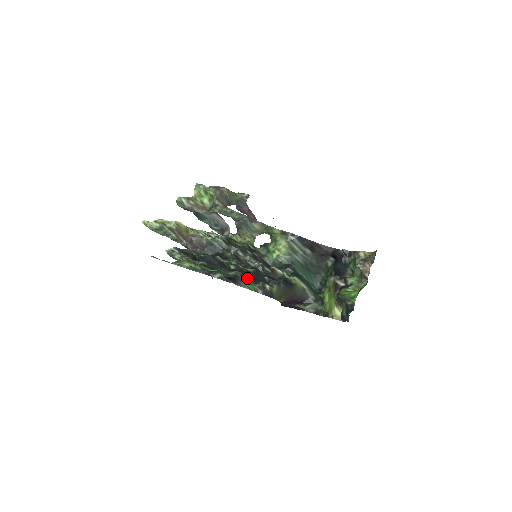
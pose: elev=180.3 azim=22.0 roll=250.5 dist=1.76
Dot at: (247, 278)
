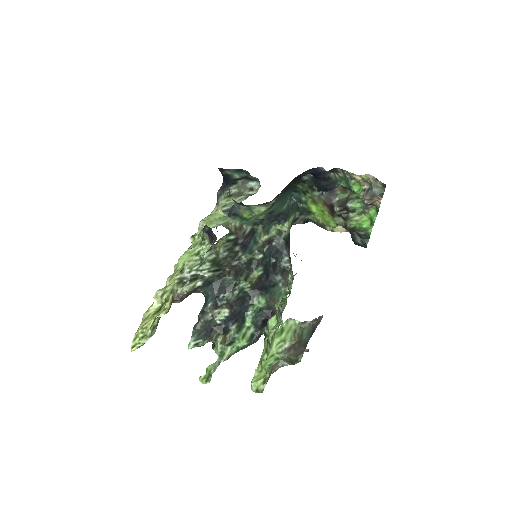
Dot at: (273, 292)
